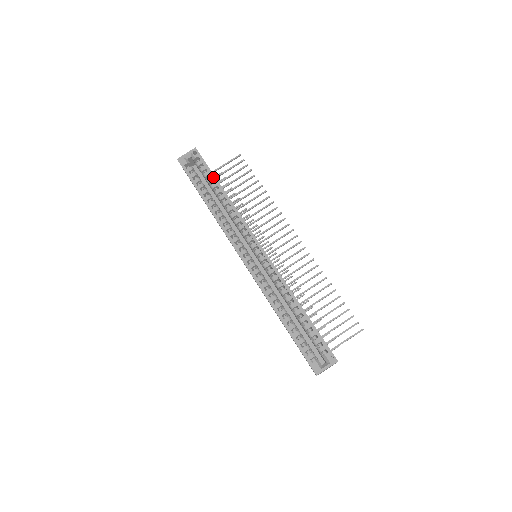
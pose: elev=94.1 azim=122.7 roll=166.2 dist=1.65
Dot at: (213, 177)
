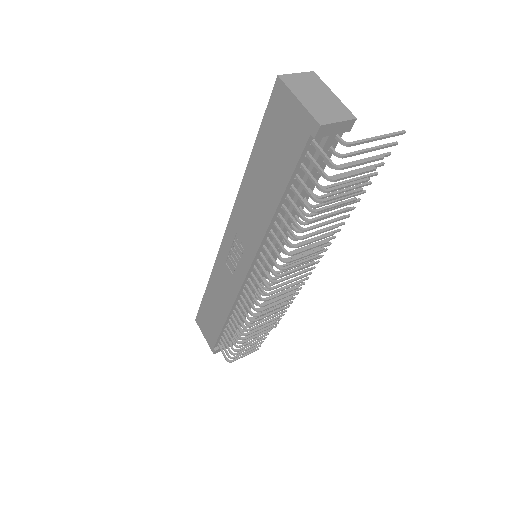
Dot at: occluded
